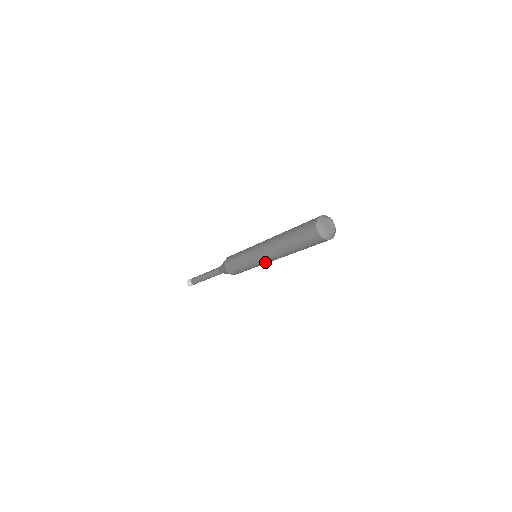
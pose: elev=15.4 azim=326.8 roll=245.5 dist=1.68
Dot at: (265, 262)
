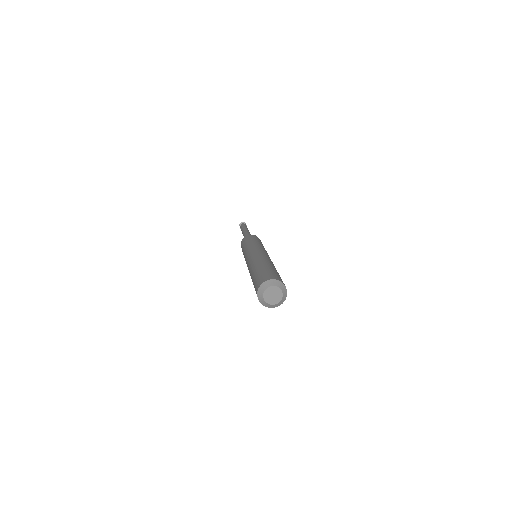
Dot at: occluded
